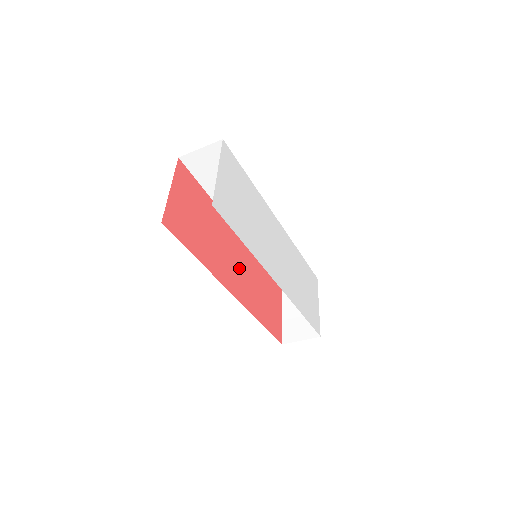
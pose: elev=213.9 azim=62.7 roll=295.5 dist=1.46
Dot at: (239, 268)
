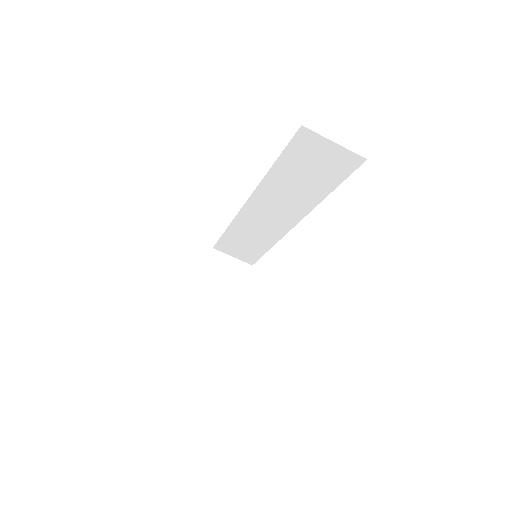
Dot at: occluded
